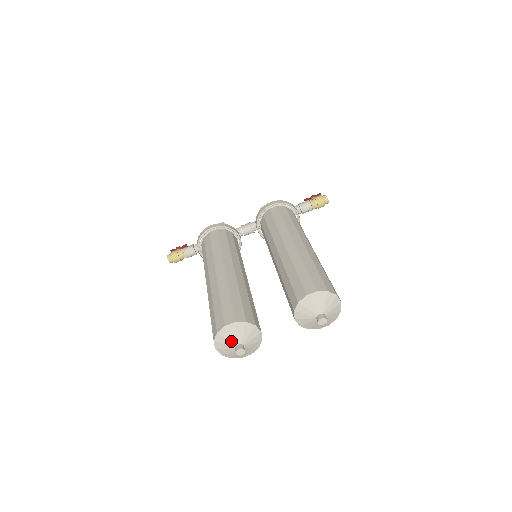
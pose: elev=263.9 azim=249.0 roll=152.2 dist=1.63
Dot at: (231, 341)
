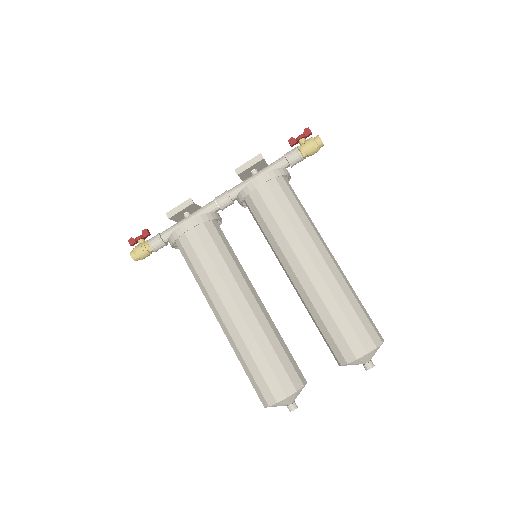
Dot at: (283, 405)
